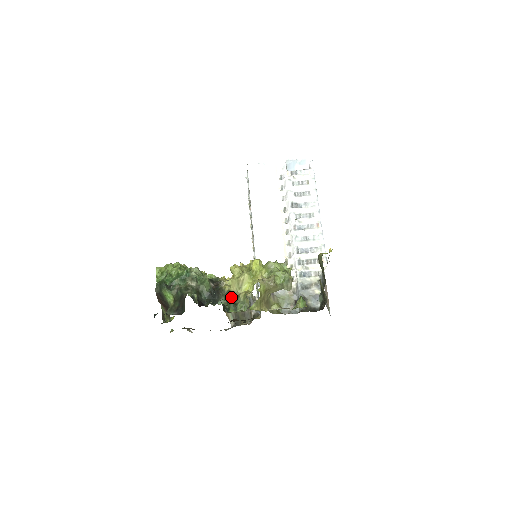
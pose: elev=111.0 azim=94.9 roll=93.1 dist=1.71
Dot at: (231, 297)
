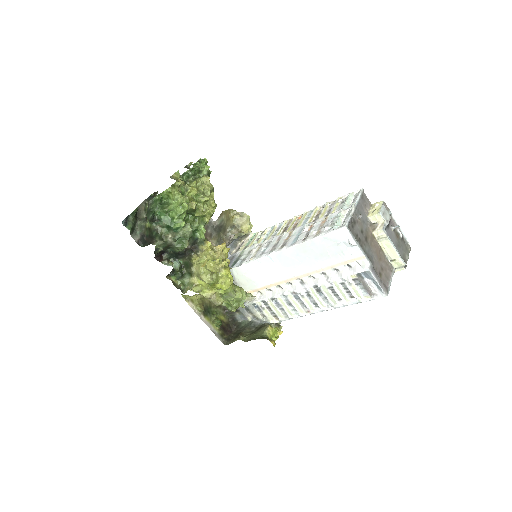
Dot at: (188, 268)
